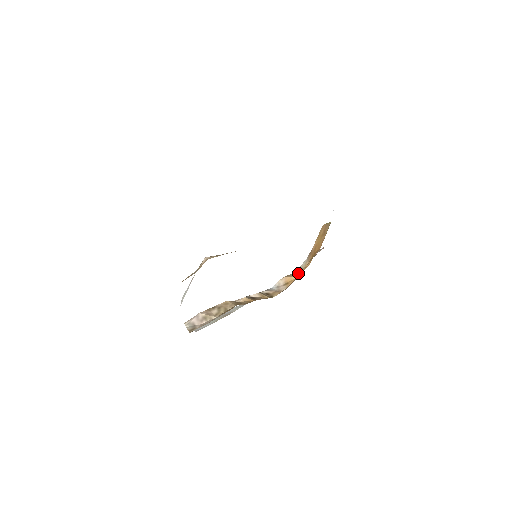
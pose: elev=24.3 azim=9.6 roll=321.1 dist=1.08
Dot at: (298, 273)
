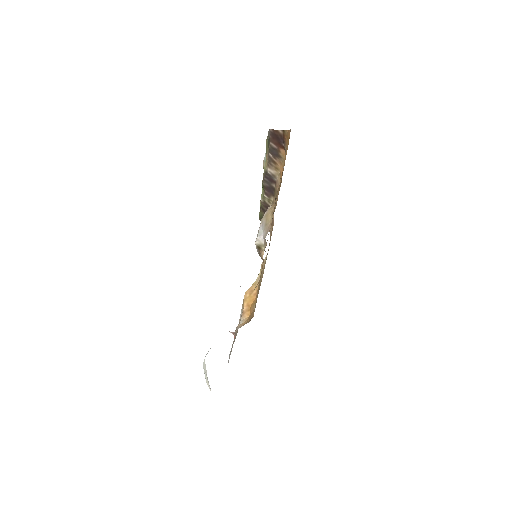
Dot at: occluded
